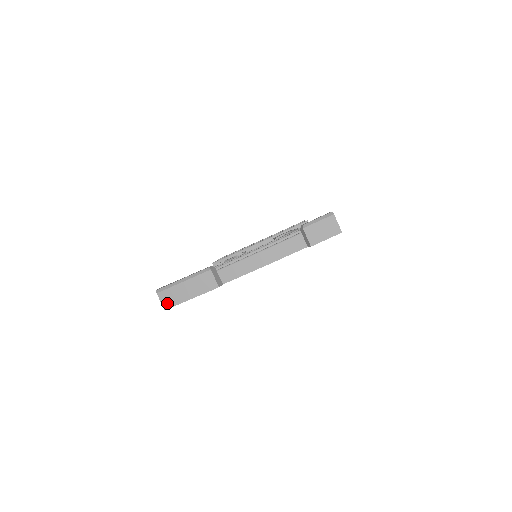
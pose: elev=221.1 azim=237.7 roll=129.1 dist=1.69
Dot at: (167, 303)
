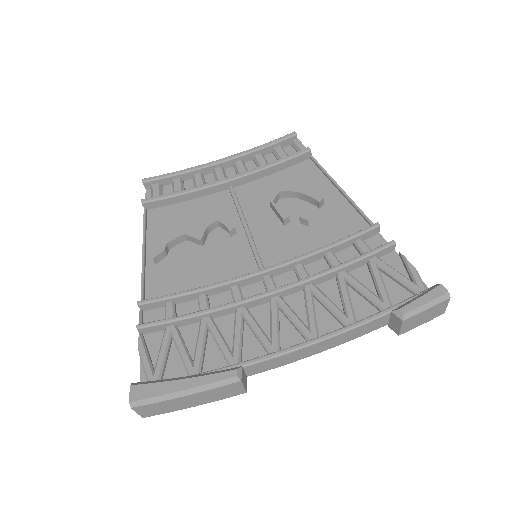
Dot at: (149, 413)
